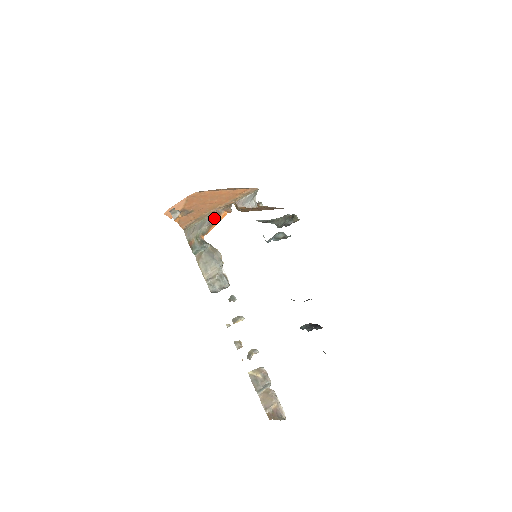
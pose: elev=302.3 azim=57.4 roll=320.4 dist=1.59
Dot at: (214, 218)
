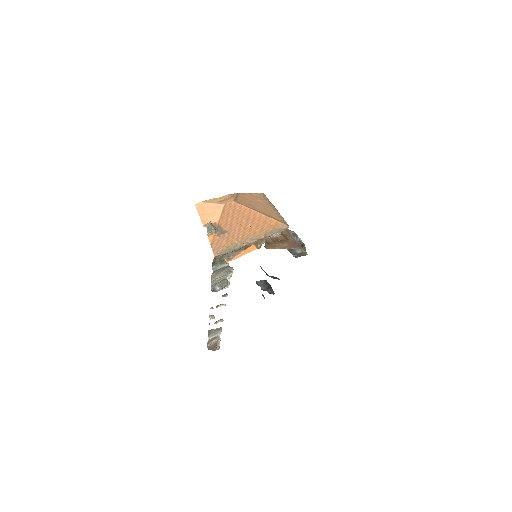
Dot at: (243, 248)
